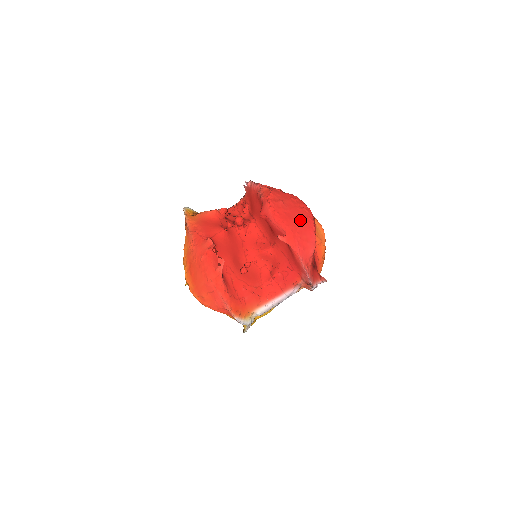
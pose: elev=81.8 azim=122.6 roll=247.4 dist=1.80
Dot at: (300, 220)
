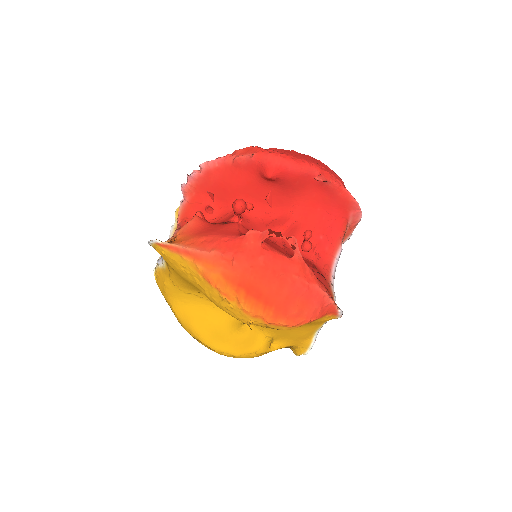
Dot at: (308, 157)
